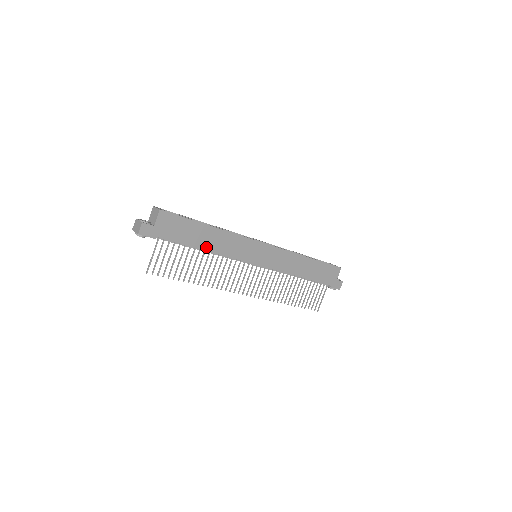
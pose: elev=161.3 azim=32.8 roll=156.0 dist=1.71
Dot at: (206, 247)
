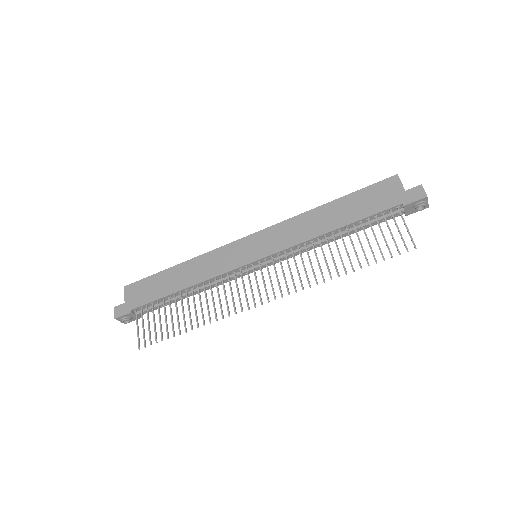
Dot at: (183, 286)
